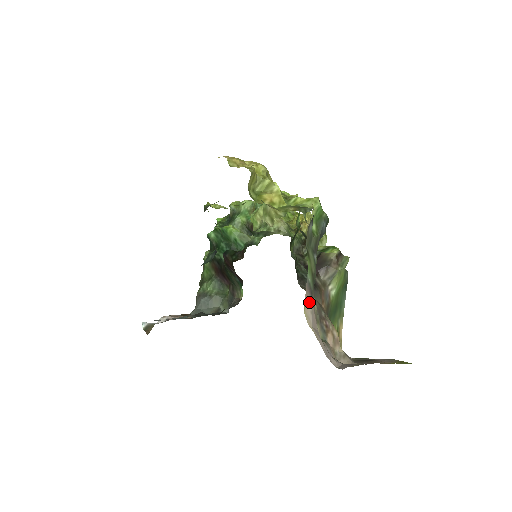
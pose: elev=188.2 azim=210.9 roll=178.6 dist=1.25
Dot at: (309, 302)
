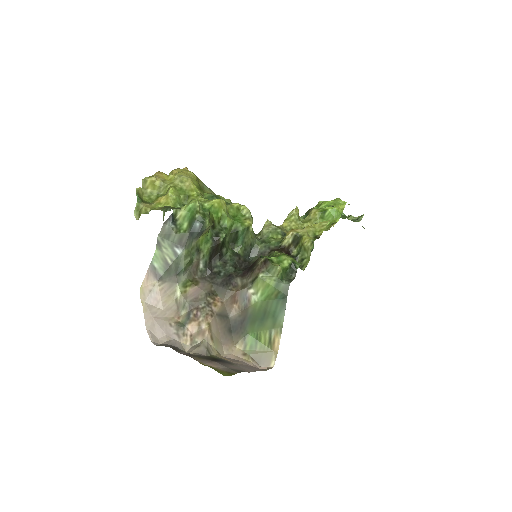
Dot at: (152, 283)
